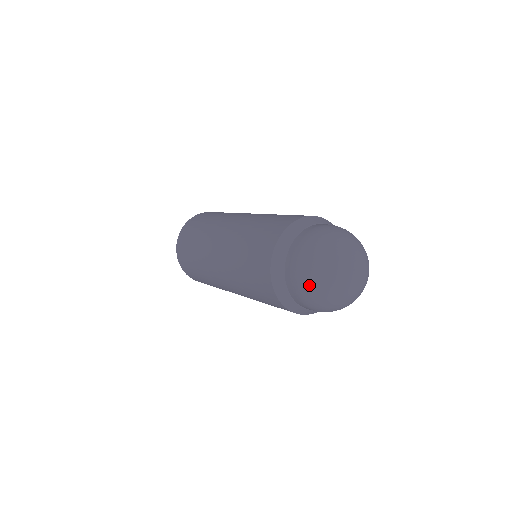
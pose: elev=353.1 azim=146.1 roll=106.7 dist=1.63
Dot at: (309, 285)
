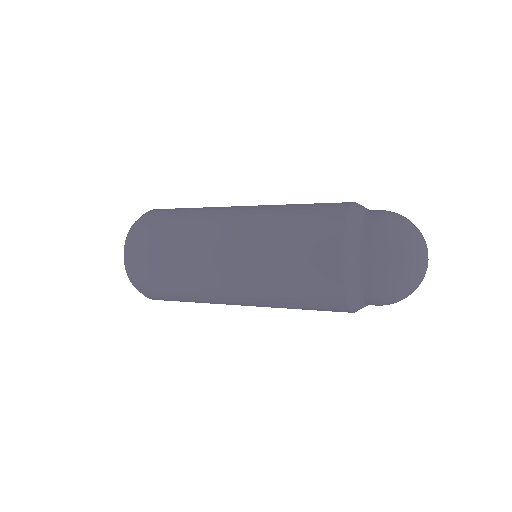
Dot at: (399, 300)
